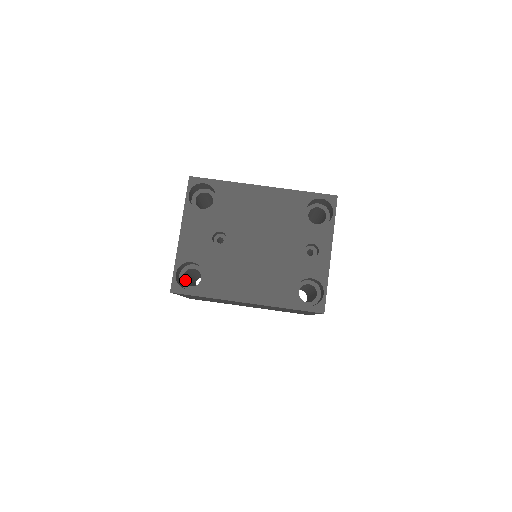
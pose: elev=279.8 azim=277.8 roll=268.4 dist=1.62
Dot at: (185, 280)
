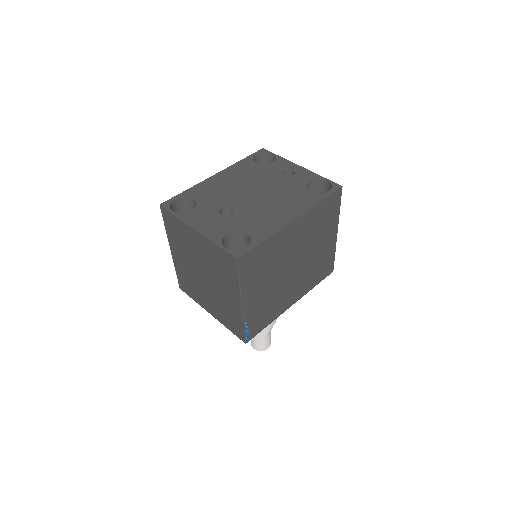
Dot at: occluded
